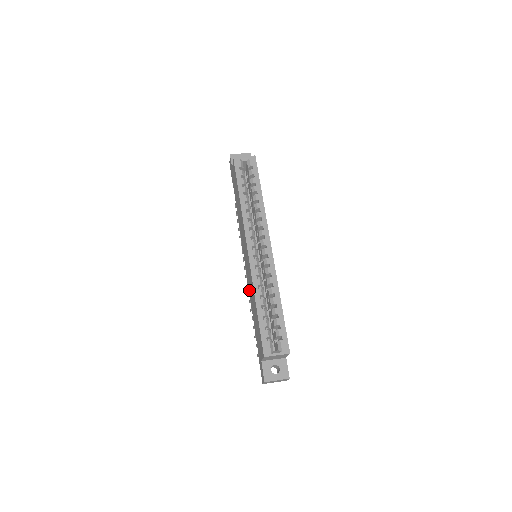
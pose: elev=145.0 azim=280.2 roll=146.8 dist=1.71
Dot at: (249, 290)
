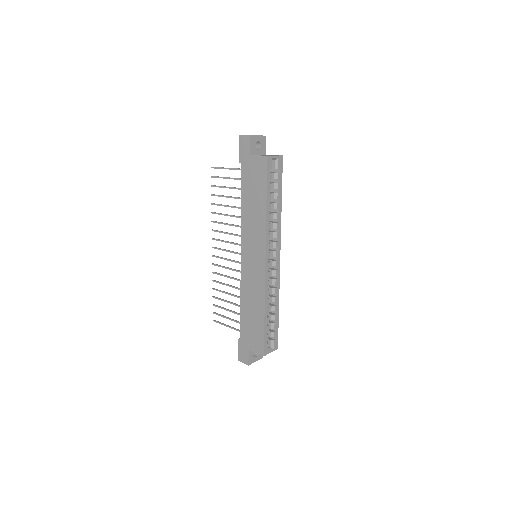
Dot at: (243, 286)
